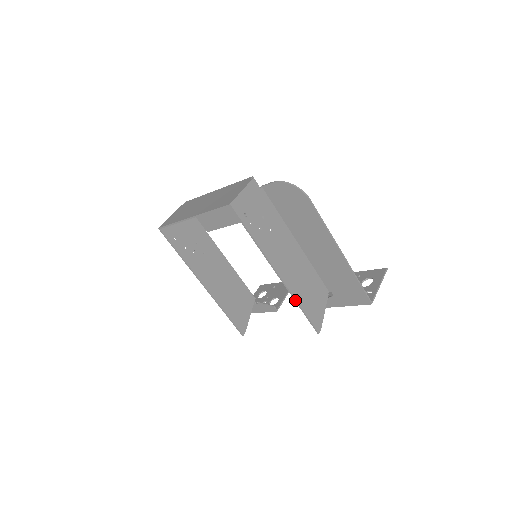
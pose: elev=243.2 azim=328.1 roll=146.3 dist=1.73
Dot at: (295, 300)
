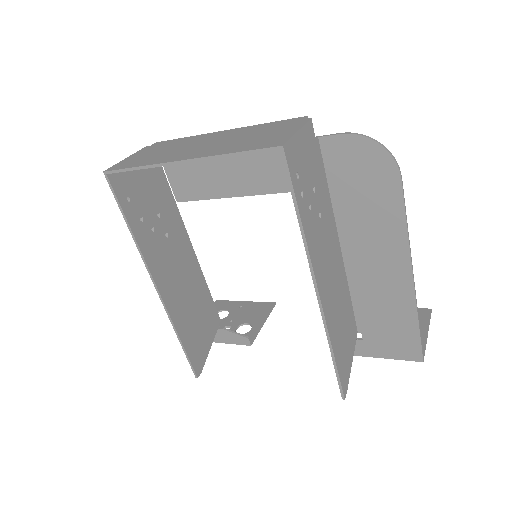
Dot at: (329, 341)
